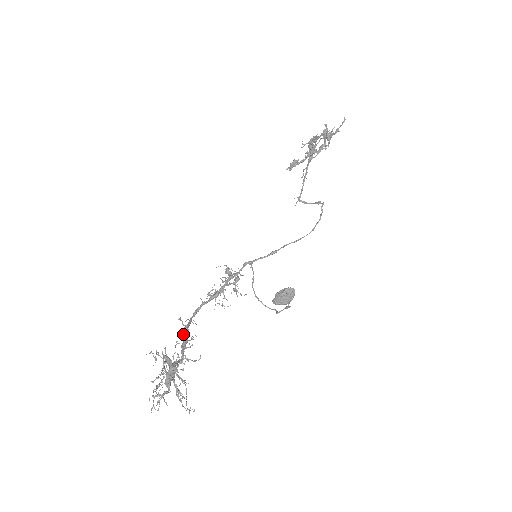
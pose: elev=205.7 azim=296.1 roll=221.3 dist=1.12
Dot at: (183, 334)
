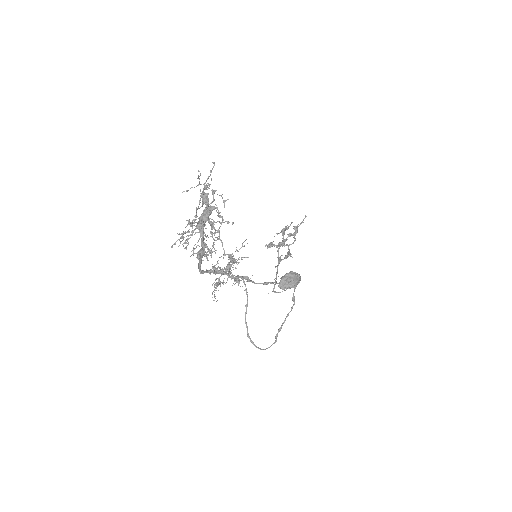
Dot at: occluded
